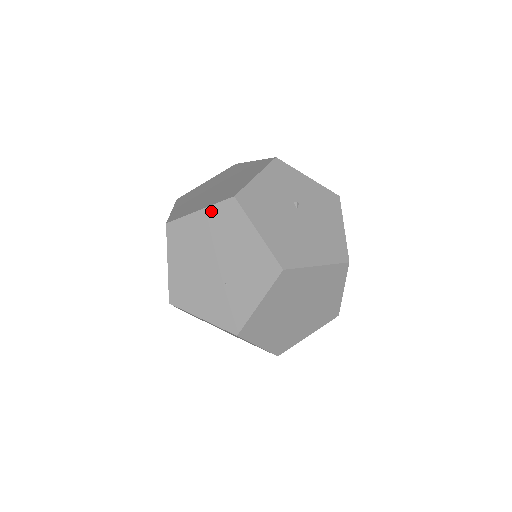
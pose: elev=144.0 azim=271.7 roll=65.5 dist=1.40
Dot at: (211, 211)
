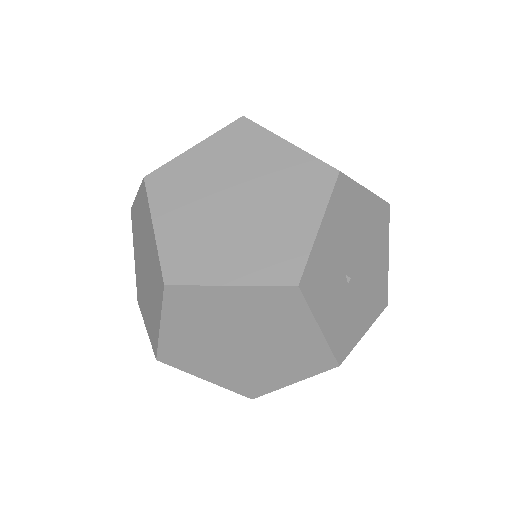
Dot at: occluded
